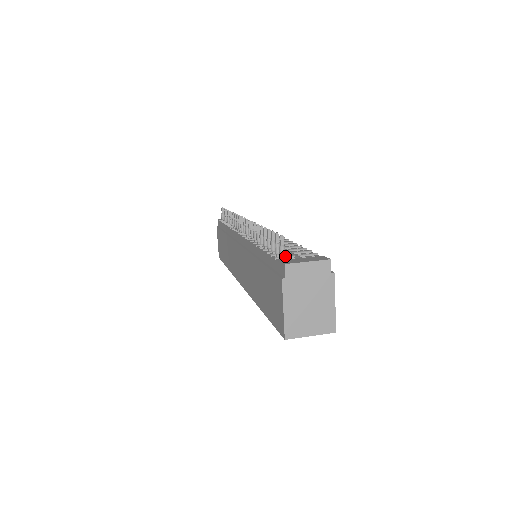
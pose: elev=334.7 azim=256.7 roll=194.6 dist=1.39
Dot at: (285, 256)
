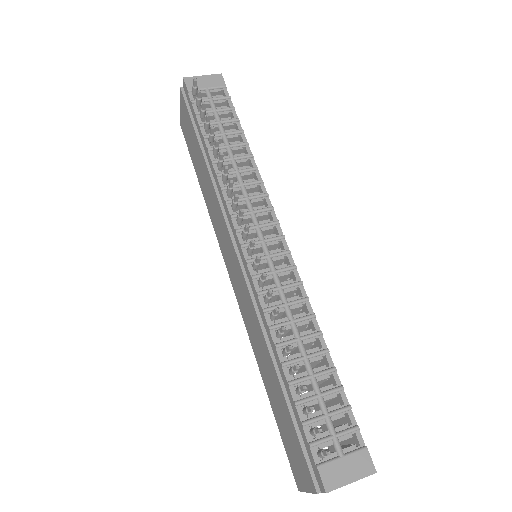
Dot at: (322, 442)
